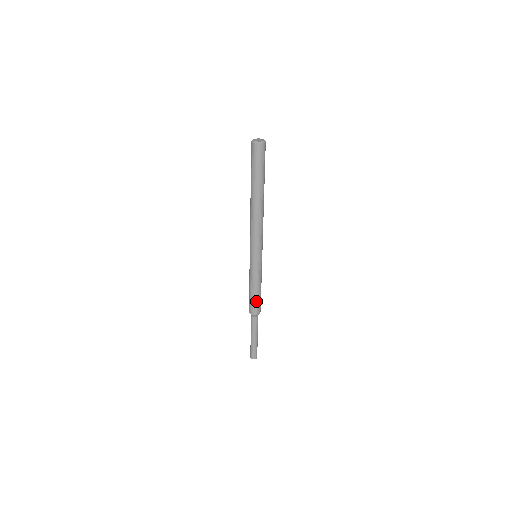
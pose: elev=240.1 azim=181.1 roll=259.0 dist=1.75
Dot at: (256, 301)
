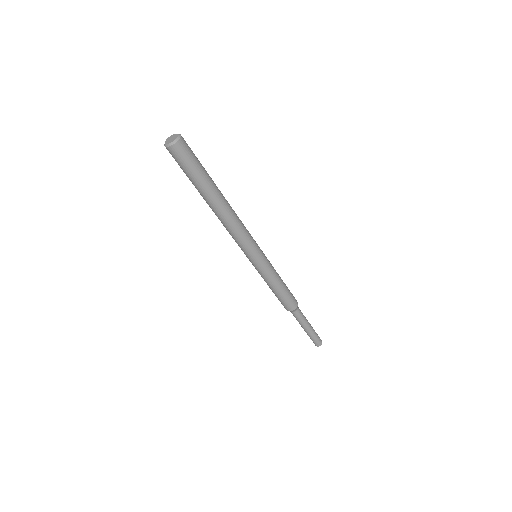
Dot at: (279, 299)
